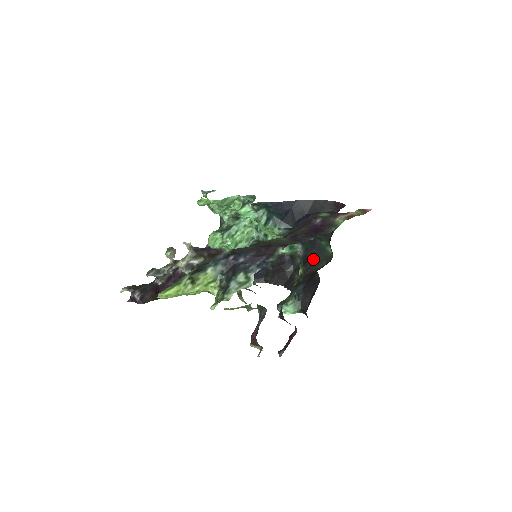
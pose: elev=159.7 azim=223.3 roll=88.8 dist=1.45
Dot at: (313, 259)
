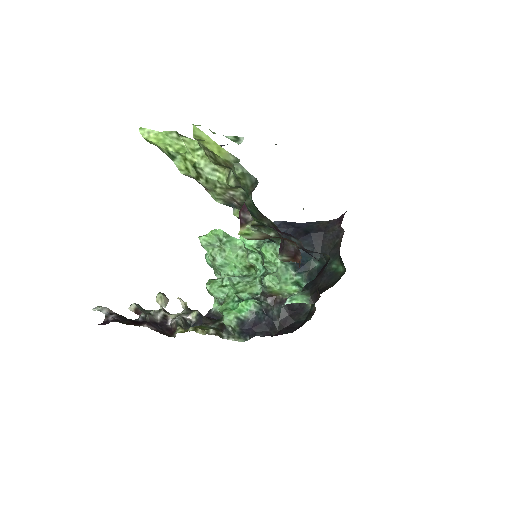
Dot at: (324, 286)
